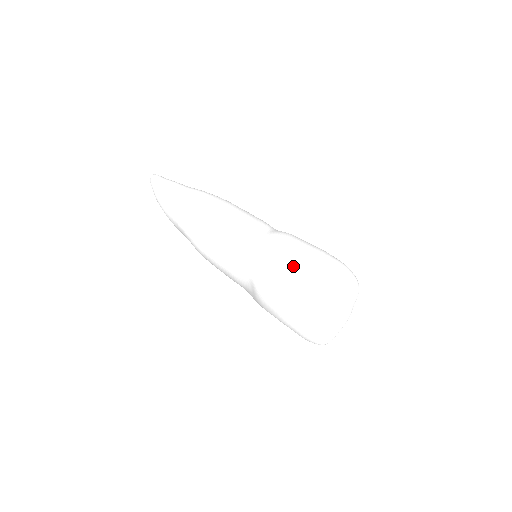
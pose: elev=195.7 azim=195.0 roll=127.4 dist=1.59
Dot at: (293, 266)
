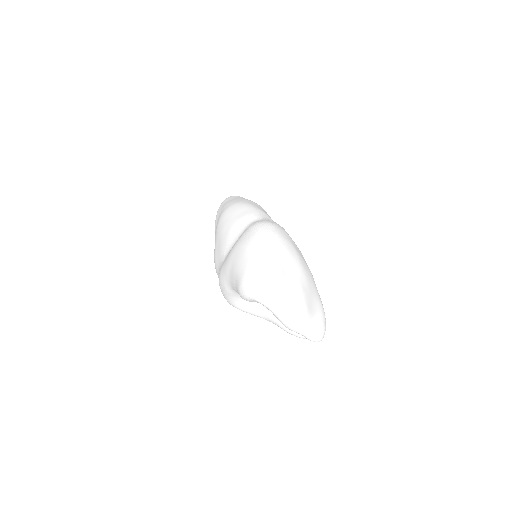
Dot at: (292, 242)
